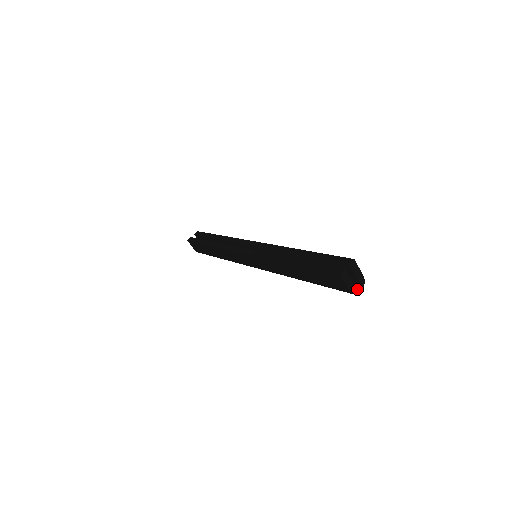
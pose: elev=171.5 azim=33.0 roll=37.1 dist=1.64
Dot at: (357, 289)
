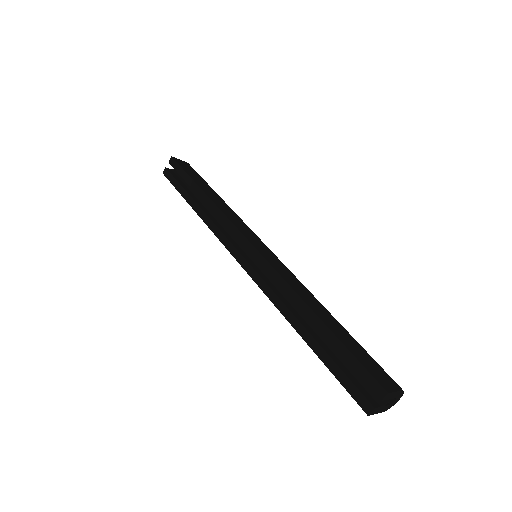
Dot at: (393, 403)
